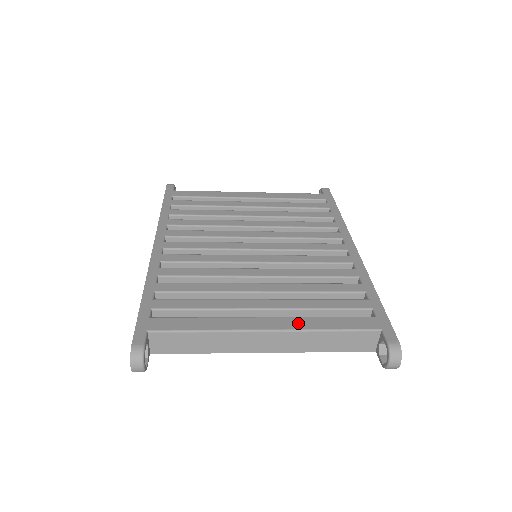
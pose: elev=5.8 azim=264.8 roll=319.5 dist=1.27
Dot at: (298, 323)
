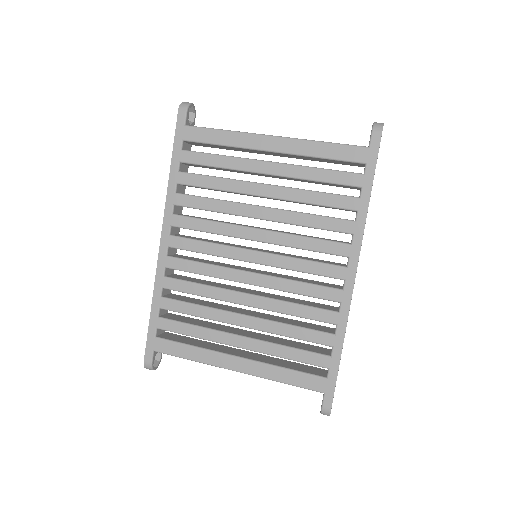
Dot at: (259, 370)
